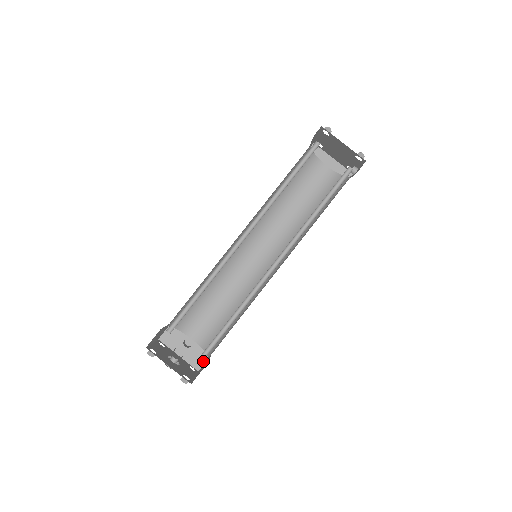
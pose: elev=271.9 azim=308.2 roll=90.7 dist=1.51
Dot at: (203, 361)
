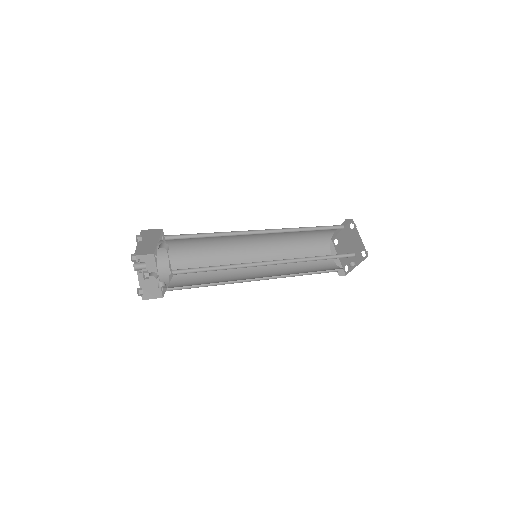
Dot at: (164, 283)
